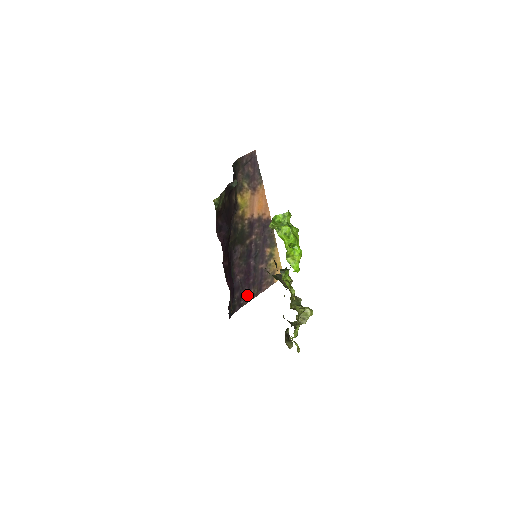
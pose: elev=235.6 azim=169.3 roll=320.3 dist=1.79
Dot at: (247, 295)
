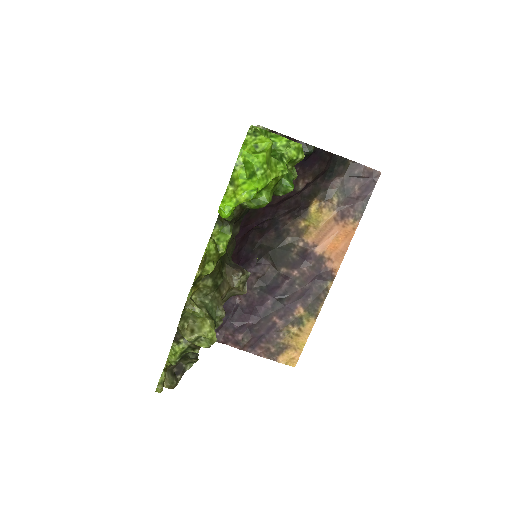
Dot at: (231, 334)
